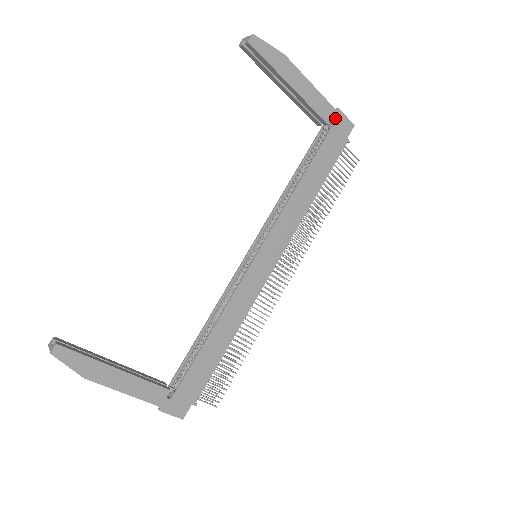
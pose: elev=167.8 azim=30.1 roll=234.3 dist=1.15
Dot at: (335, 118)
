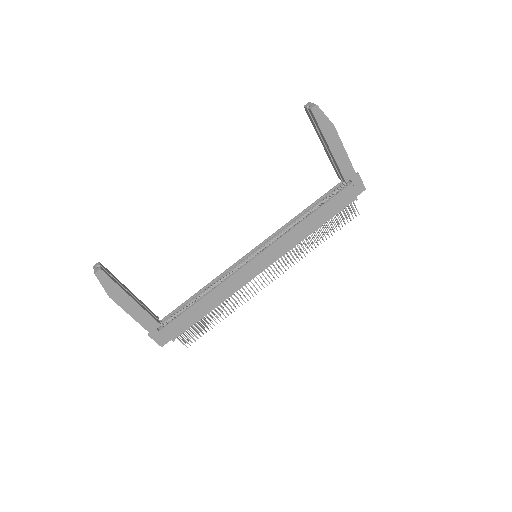
Dot at: (353, 180)
